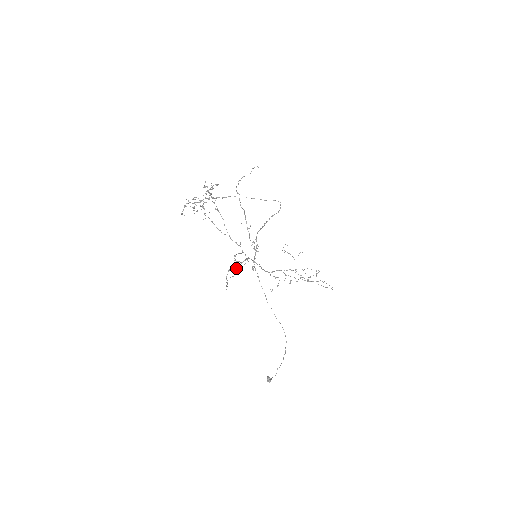
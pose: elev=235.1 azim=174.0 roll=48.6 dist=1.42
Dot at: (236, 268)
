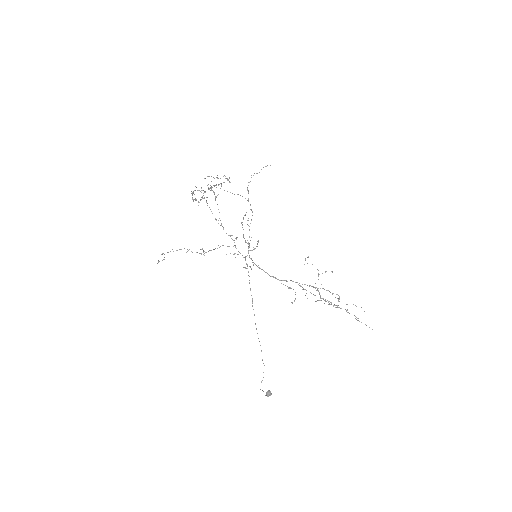
Dot at: (192, 252)
